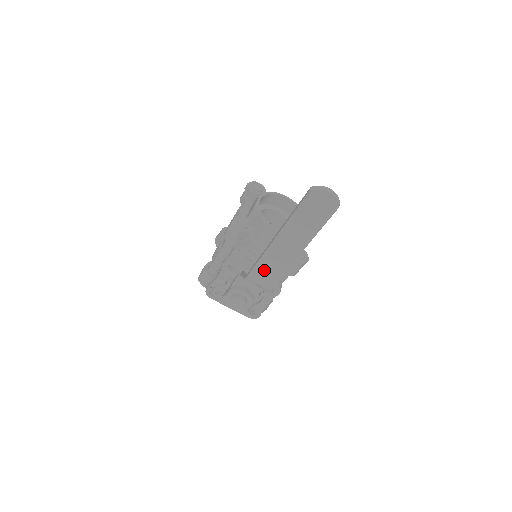
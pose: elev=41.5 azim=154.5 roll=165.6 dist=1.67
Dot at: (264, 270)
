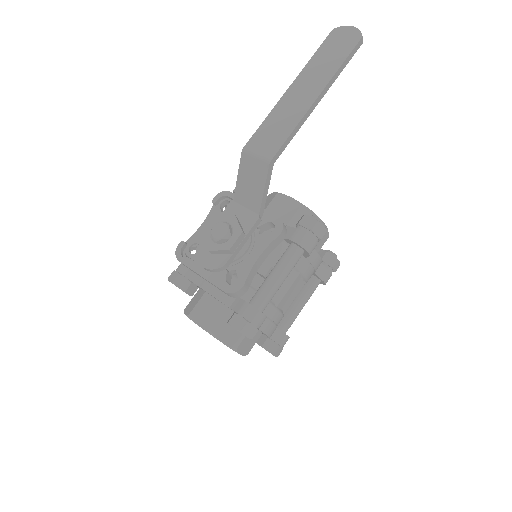
Dot at: (269, 131)
